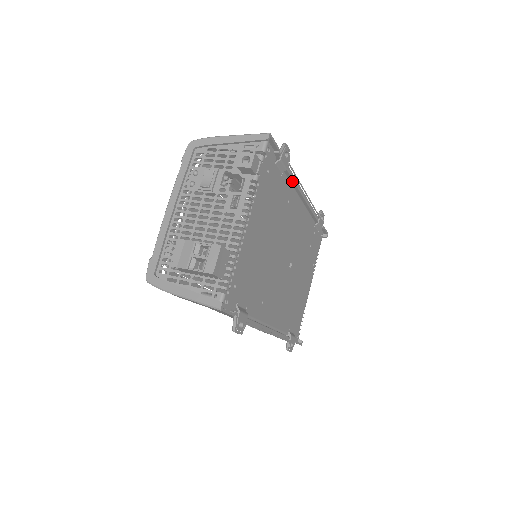
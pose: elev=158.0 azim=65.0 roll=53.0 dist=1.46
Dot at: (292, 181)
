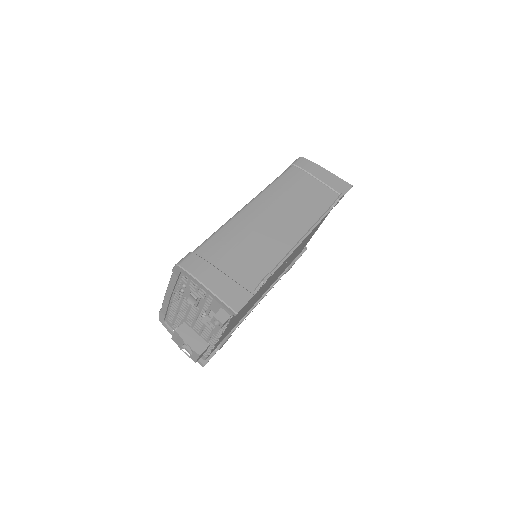
Dot at: occluded
